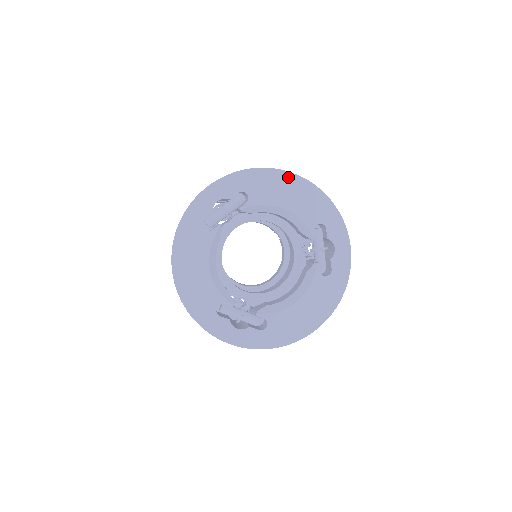
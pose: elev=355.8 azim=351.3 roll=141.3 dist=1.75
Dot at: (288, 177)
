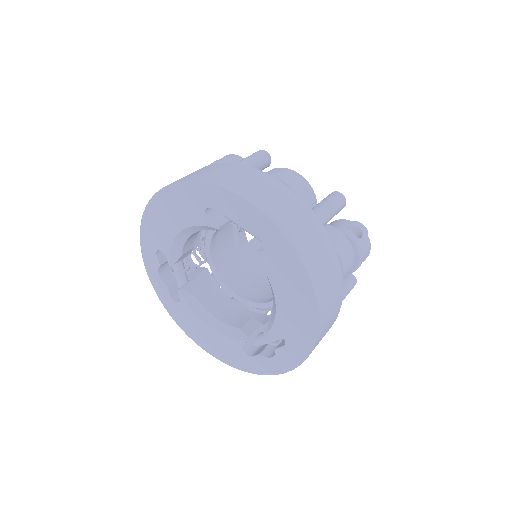
Dot at: (308, 293)
